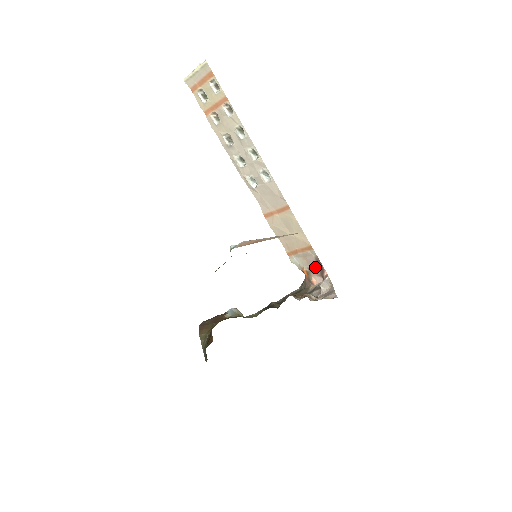
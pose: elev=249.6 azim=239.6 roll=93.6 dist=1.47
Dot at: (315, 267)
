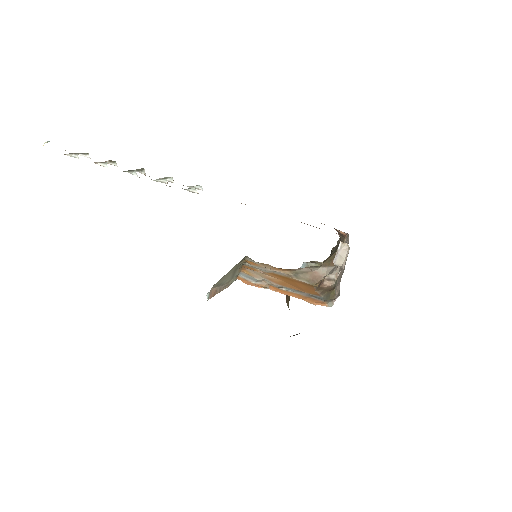
Dot at: occluded
